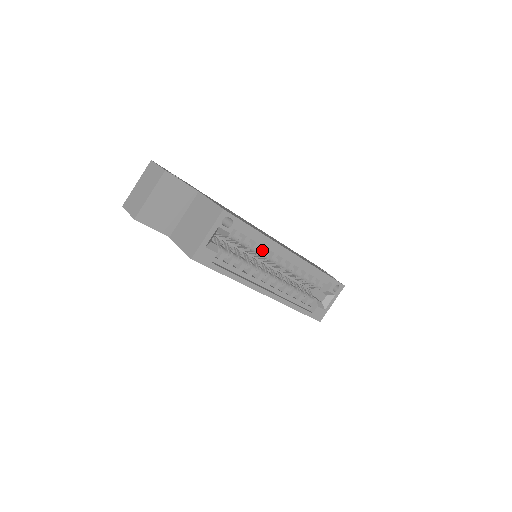
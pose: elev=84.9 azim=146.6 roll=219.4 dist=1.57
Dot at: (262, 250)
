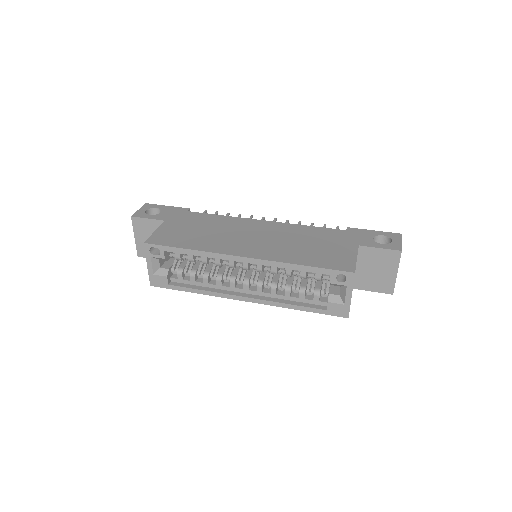
Dot at: (215, 261)
